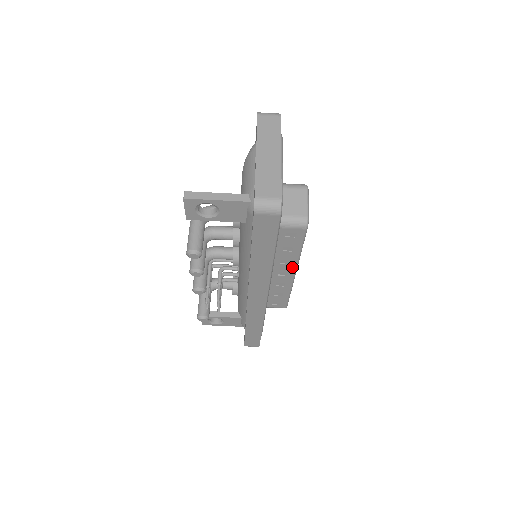
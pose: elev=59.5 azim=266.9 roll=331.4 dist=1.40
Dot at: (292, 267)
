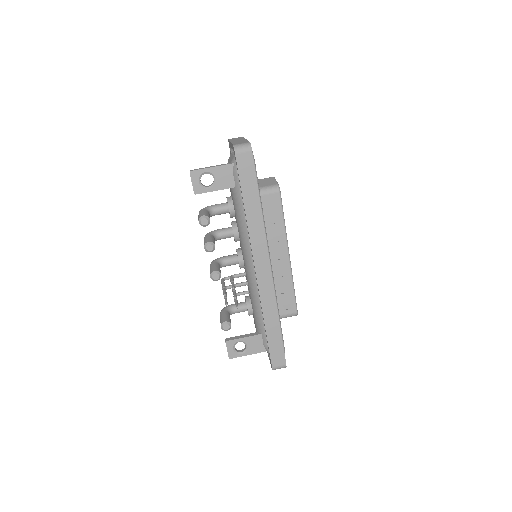
Dot at: (284, 245)
